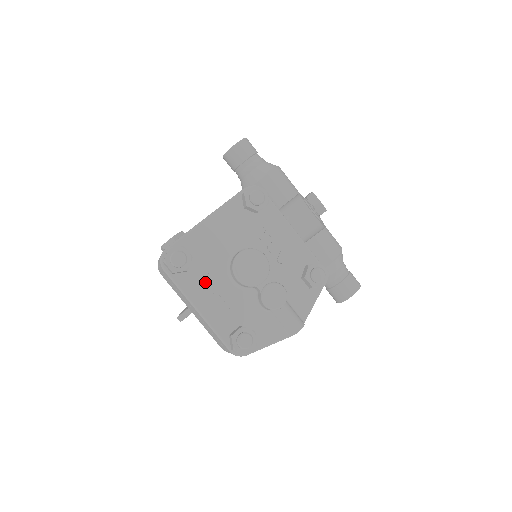
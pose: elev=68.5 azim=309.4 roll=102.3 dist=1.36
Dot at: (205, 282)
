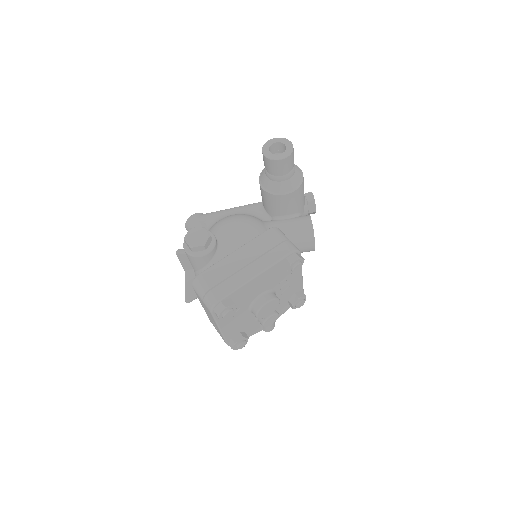
Dot at: (233, 315)
